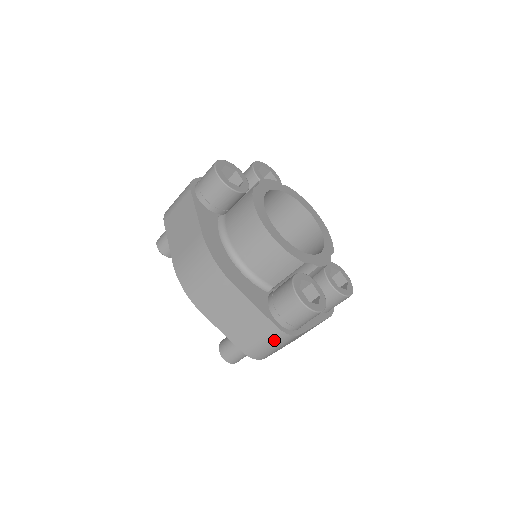
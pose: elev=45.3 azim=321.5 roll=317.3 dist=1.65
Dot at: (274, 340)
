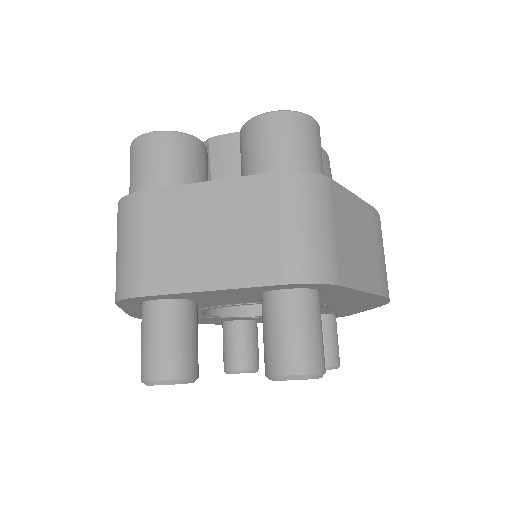
Dot at: (119, 229)
